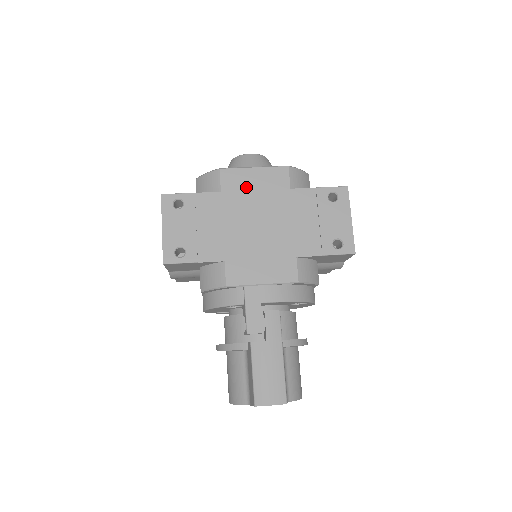
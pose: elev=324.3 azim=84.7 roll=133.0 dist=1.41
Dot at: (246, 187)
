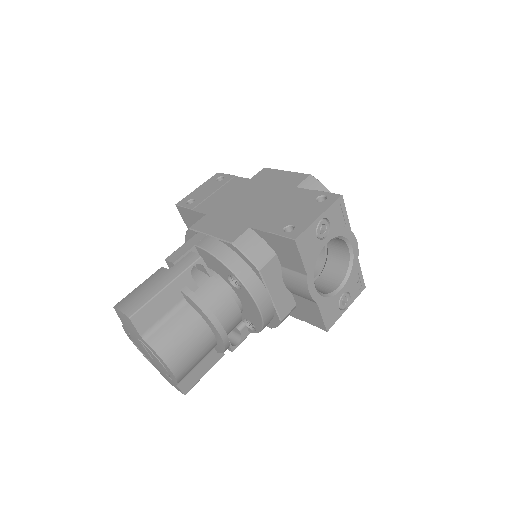
Dot at: (268, 180)
